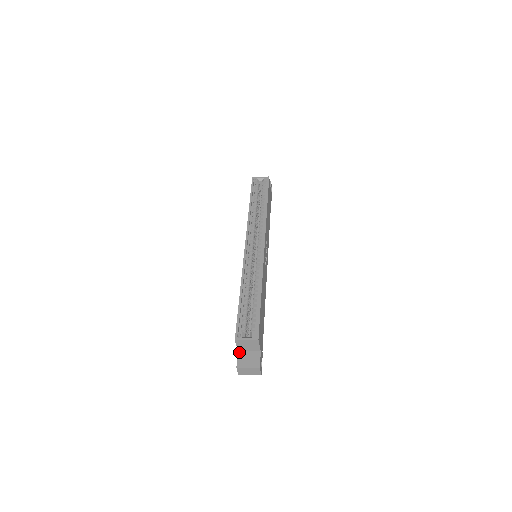
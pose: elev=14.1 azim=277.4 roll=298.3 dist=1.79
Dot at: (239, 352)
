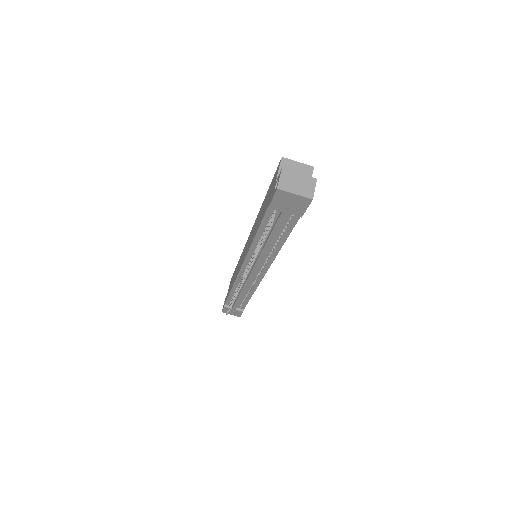
Dot at: occluded
